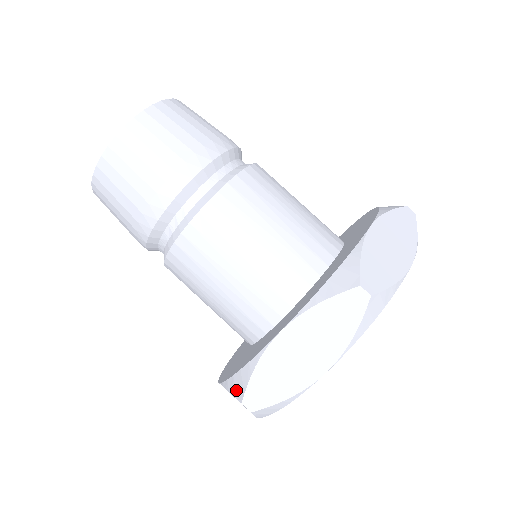
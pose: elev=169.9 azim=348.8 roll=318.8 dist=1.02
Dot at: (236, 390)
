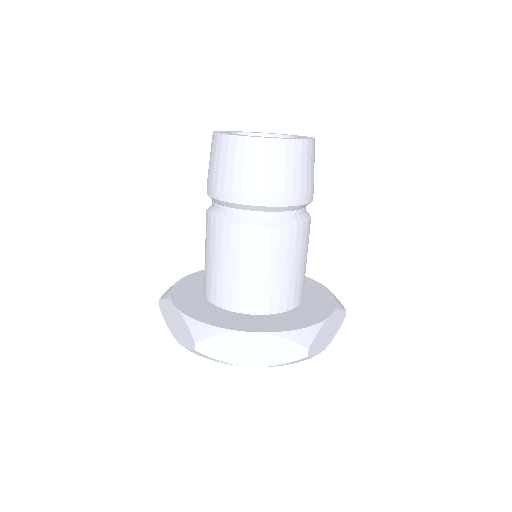
Dot at: occluded
